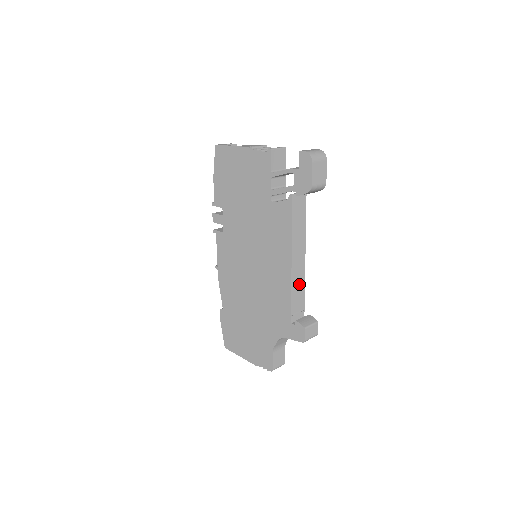
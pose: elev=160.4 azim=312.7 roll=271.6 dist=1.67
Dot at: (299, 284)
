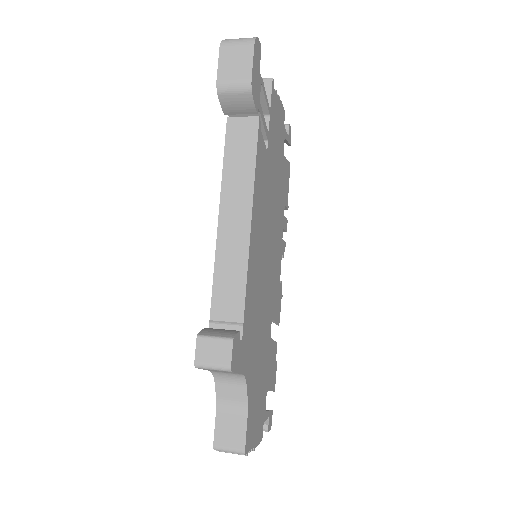
Dot at: (233, 269)
